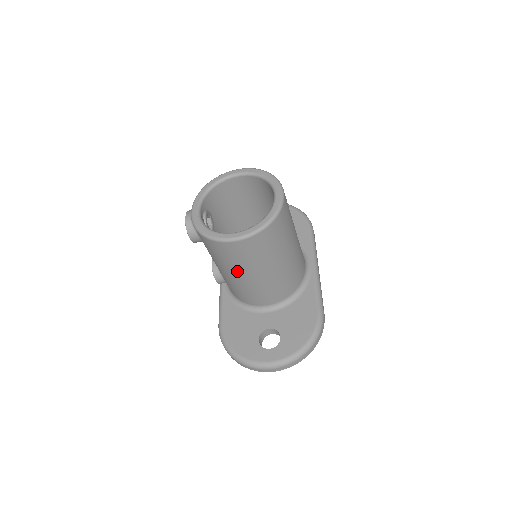
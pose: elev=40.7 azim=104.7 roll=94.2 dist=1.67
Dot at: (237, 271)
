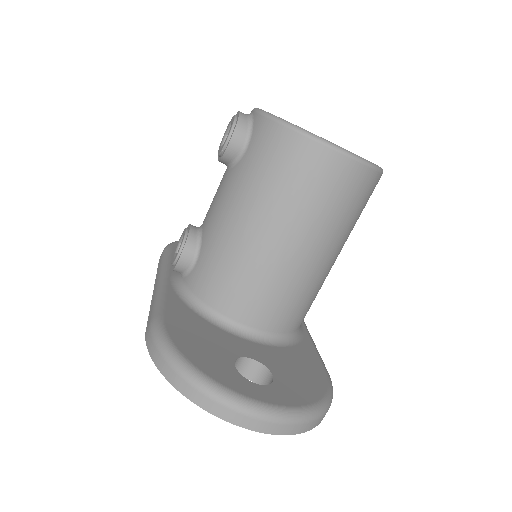
Dot at: (279, 219)
